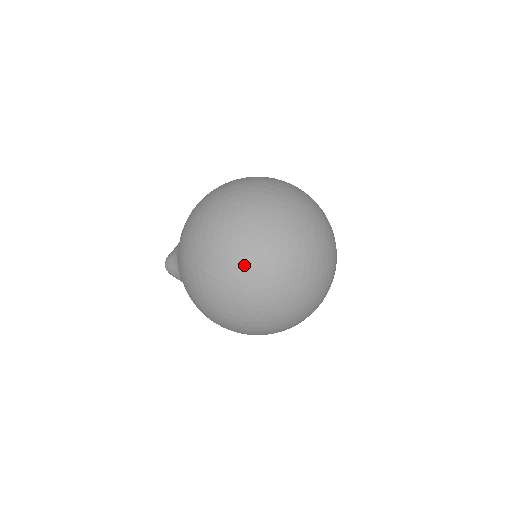
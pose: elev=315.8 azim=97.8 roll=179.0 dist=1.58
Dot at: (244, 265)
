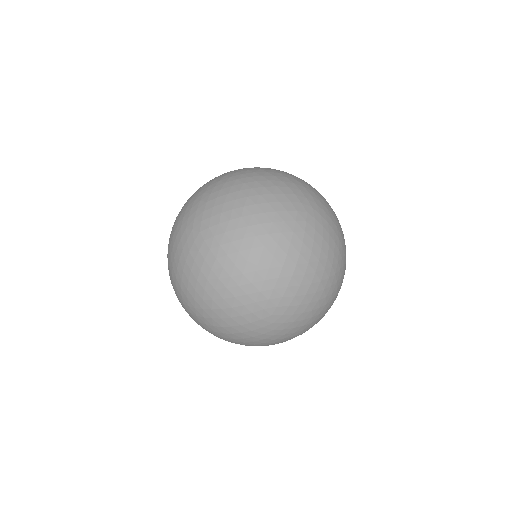
Dot at: (182, 303)
